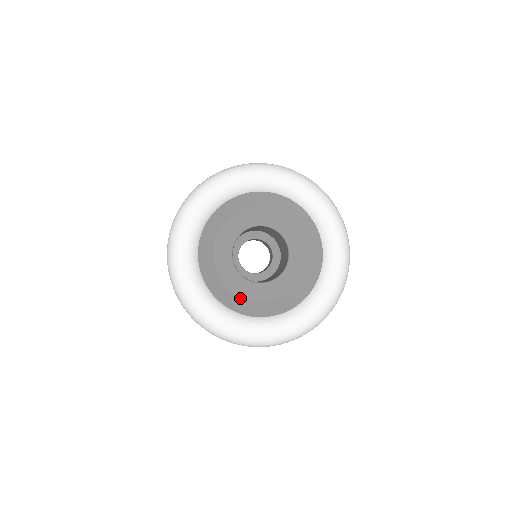
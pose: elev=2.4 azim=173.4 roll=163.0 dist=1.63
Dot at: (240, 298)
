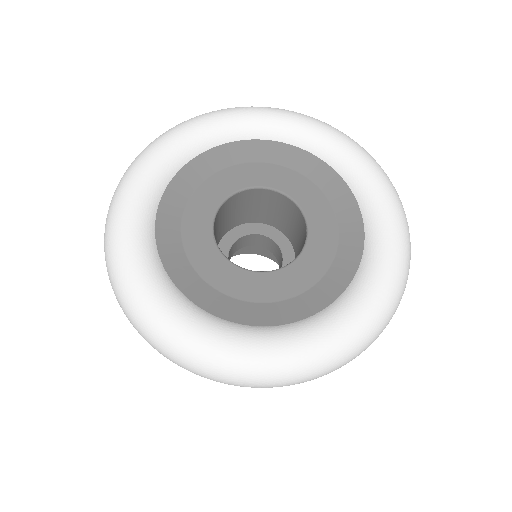
Dot at: (296, 298)
